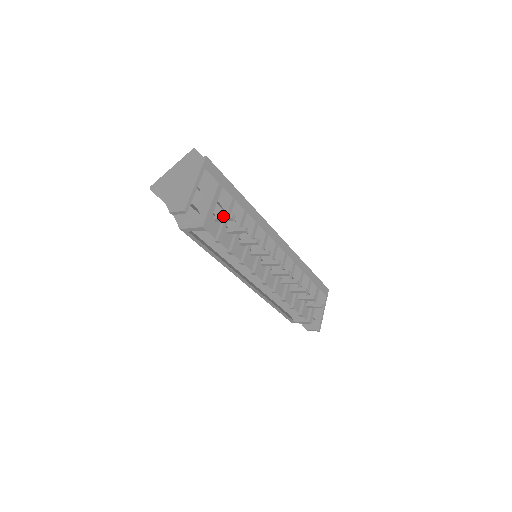
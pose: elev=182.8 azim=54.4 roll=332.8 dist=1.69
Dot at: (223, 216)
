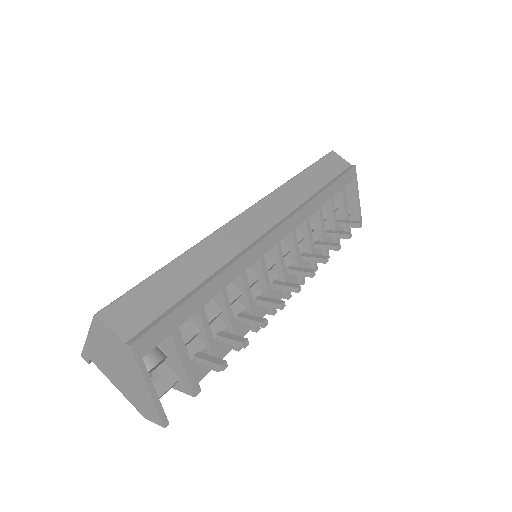
Dot at: (208, 364)
